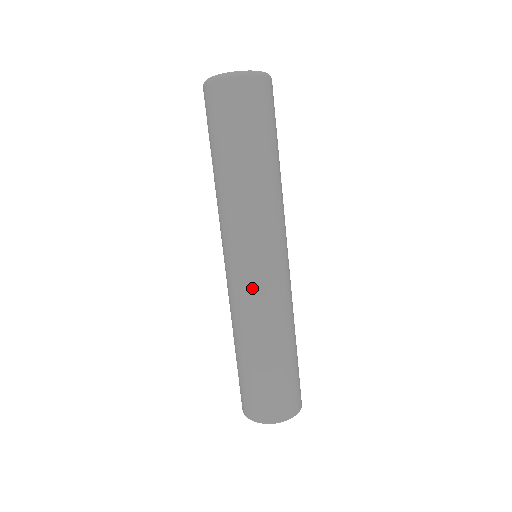
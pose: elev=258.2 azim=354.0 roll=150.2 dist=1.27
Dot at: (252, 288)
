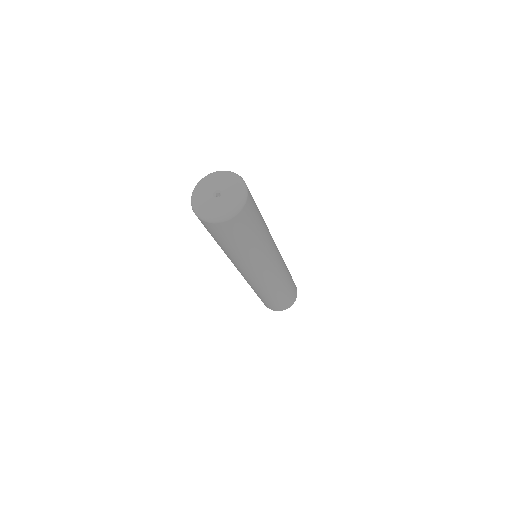
Dot at: (255, 283)
